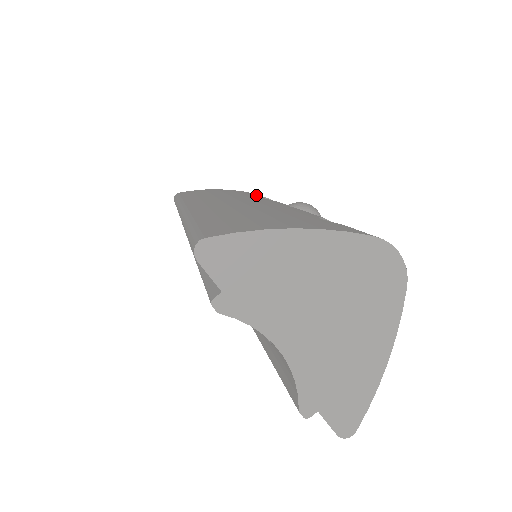
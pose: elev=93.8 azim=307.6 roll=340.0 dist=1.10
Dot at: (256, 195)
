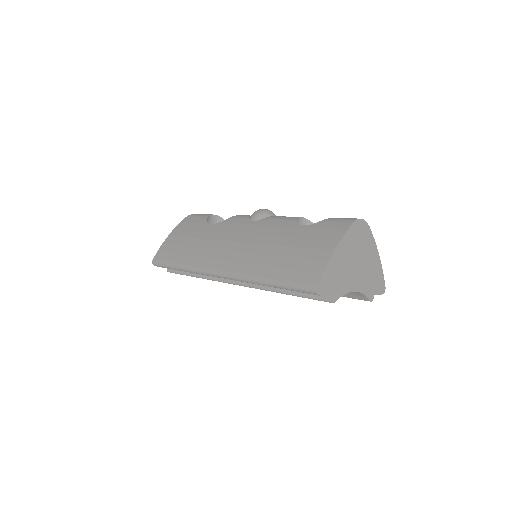
Dot at: (203, 221)
